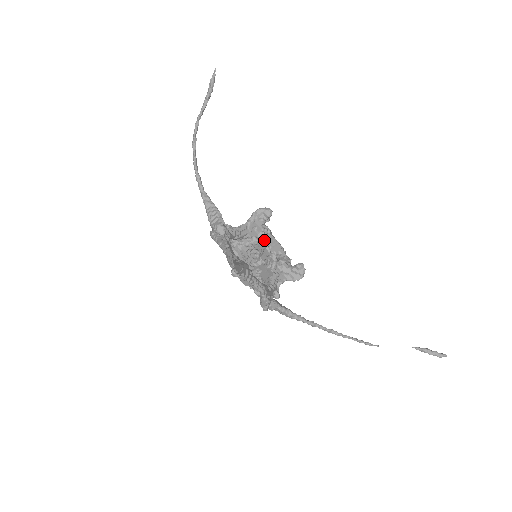
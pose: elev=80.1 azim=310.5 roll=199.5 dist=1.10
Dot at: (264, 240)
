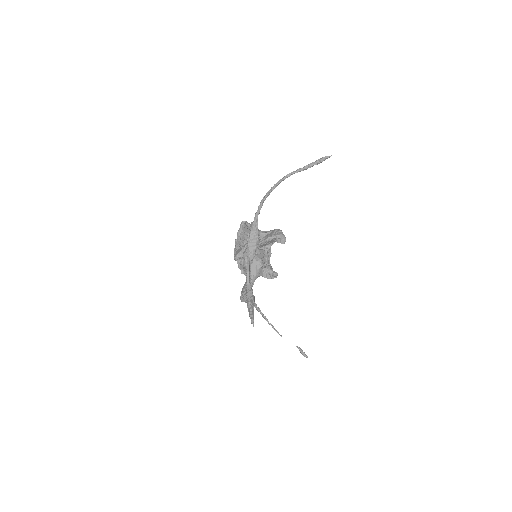
Dot at: (268, 251)
